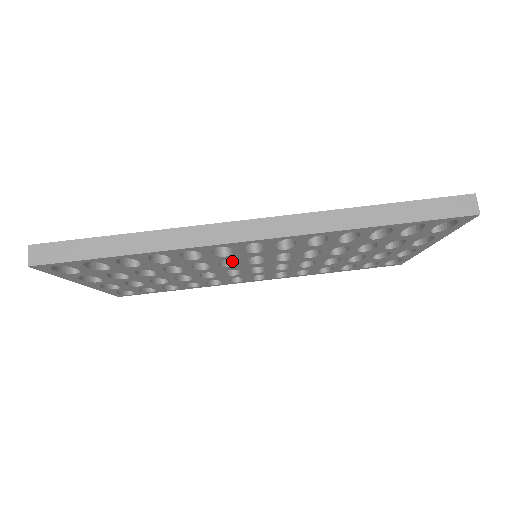
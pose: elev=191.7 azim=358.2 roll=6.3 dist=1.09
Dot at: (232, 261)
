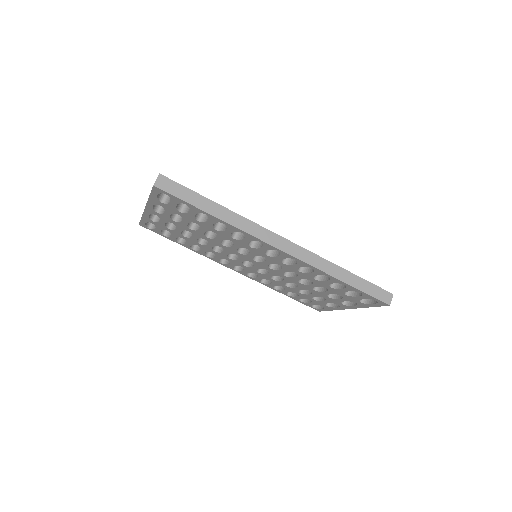
Dot at: (243, 250)
